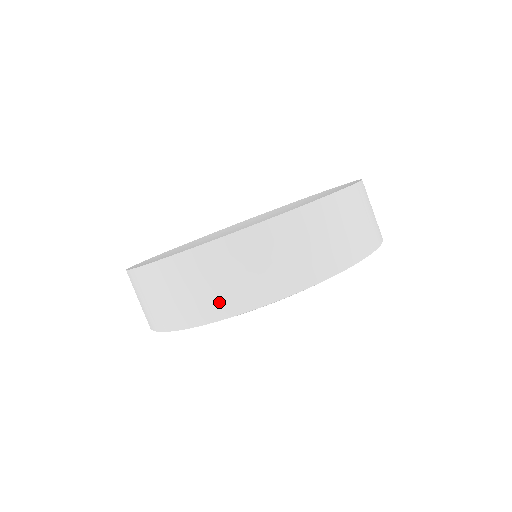
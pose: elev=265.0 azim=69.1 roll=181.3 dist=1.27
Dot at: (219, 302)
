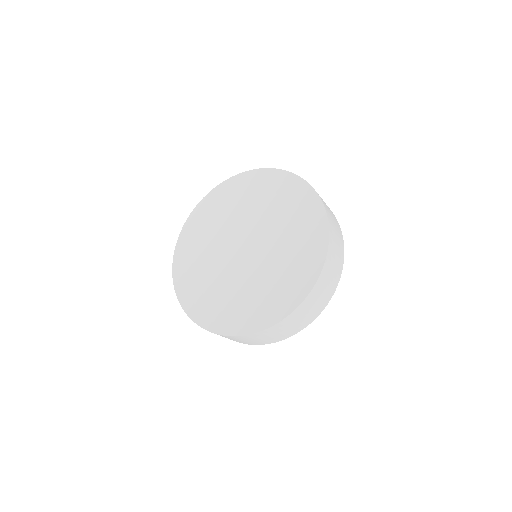
Dot at: (297, 329)
